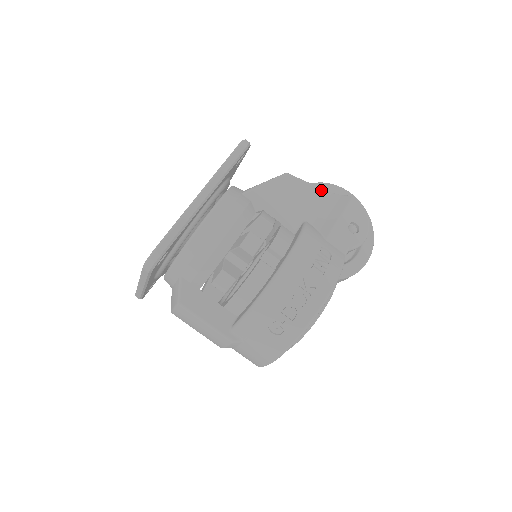
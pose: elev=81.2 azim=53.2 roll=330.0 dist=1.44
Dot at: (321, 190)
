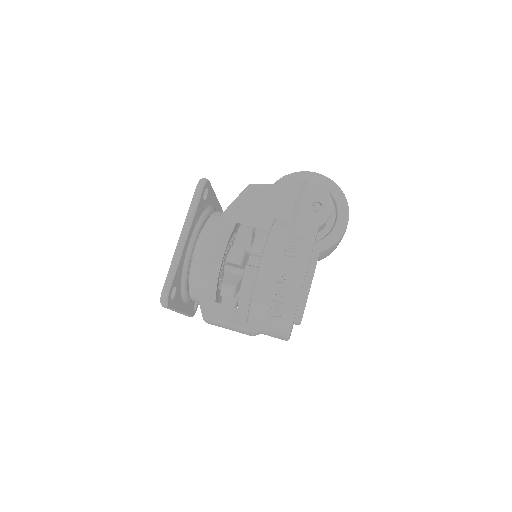
Dot at: (282, 185)
